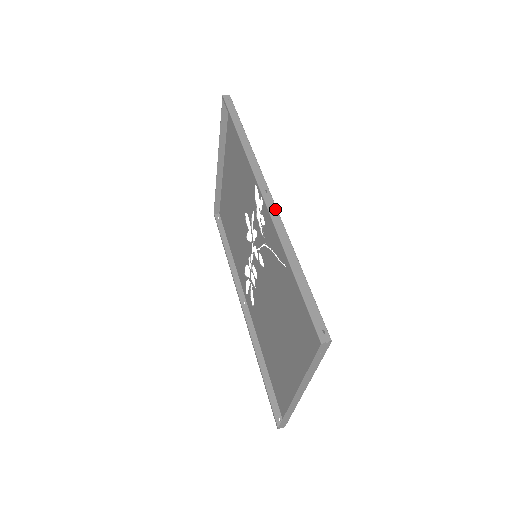
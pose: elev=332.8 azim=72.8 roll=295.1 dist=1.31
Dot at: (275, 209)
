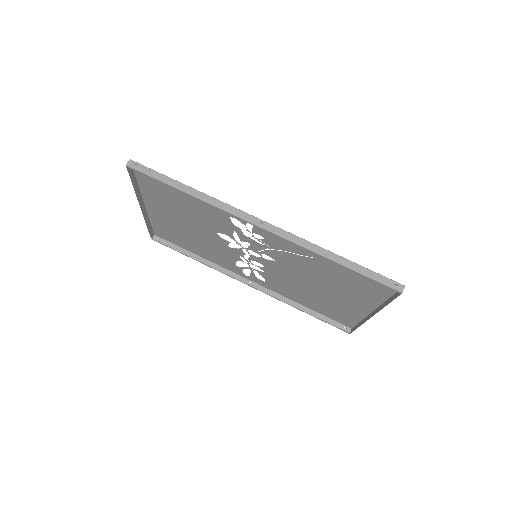
Dot at: (283, 231)
